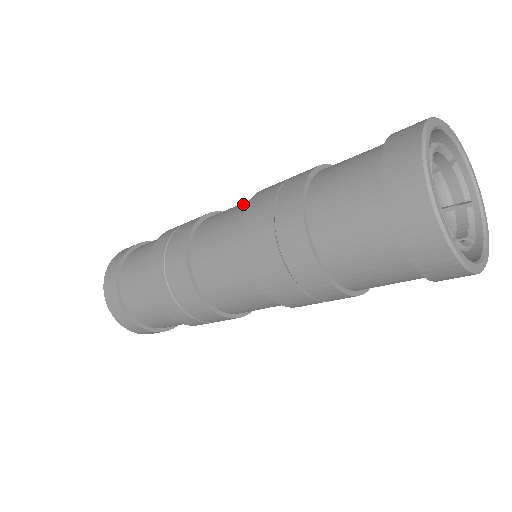
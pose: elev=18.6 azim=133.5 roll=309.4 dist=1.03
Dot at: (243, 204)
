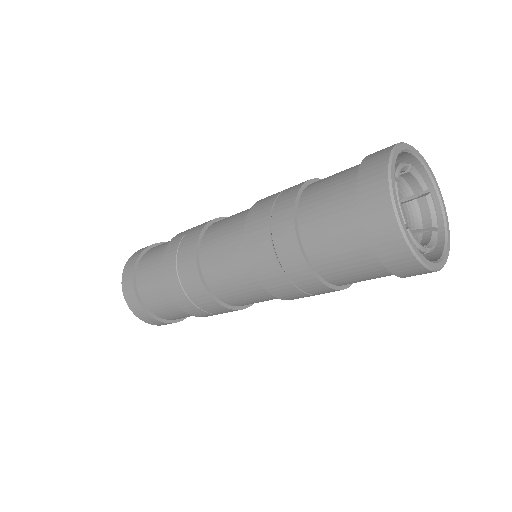
Dot at: (235, 231)
